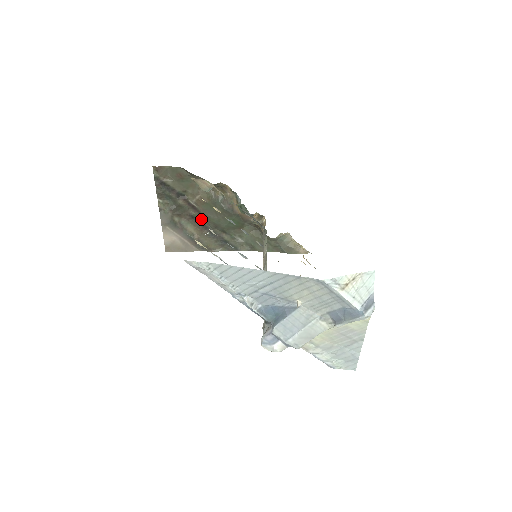
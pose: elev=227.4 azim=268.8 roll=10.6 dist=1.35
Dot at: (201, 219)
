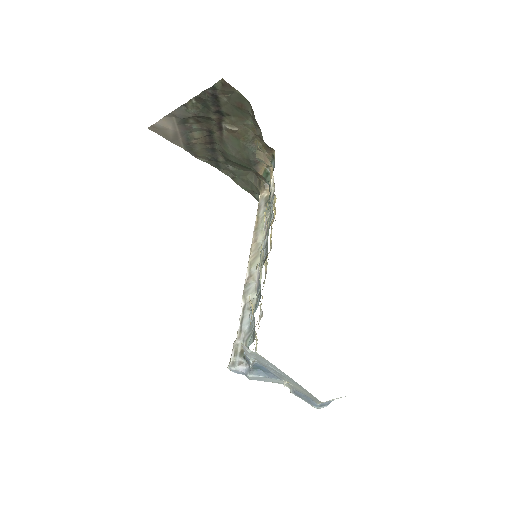
Dot at: (216, 138)
